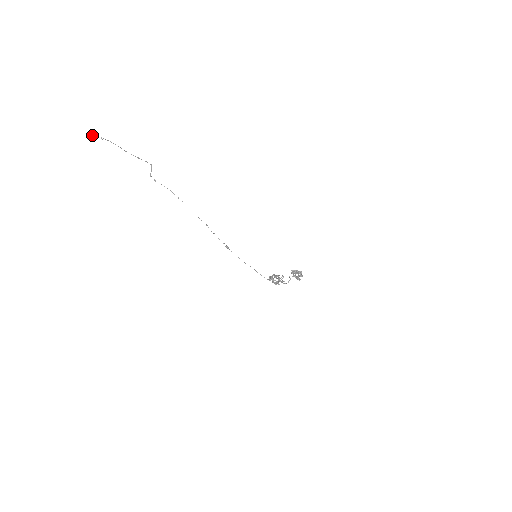
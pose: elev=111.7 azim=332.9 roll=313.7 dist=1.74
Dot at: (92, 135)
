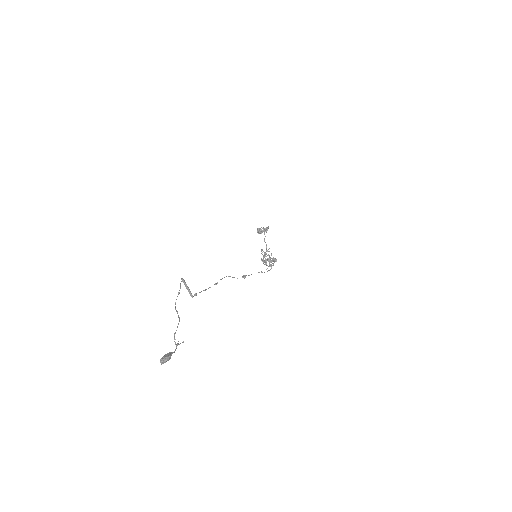
Dot at: (169, 359)
